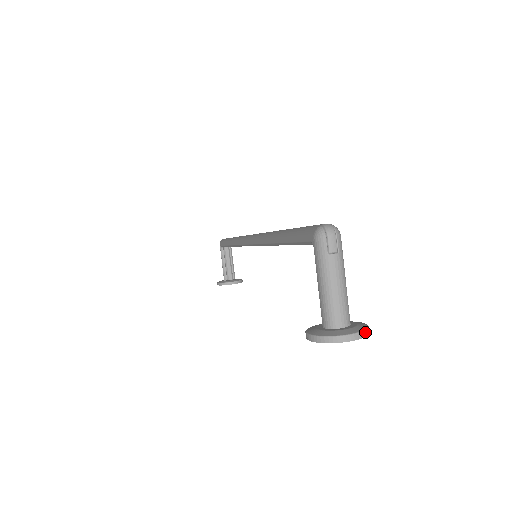
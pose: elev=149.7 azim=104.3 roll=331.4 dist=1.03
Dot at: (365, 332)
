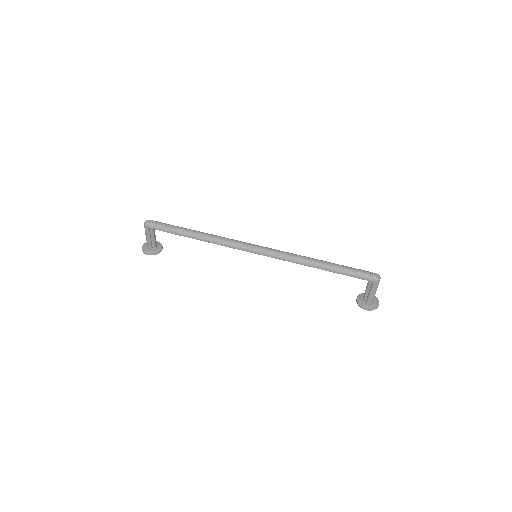
Dot at: (377, 299)
